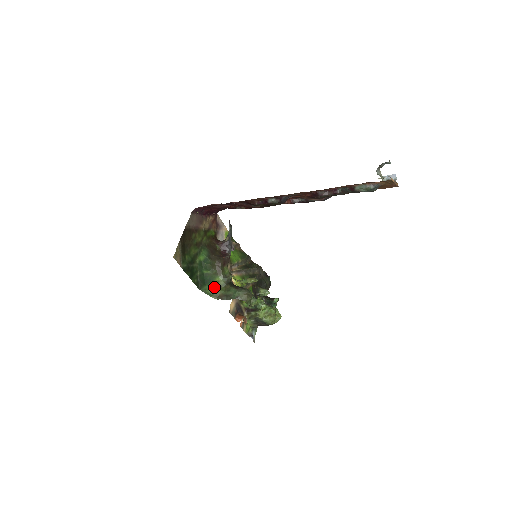
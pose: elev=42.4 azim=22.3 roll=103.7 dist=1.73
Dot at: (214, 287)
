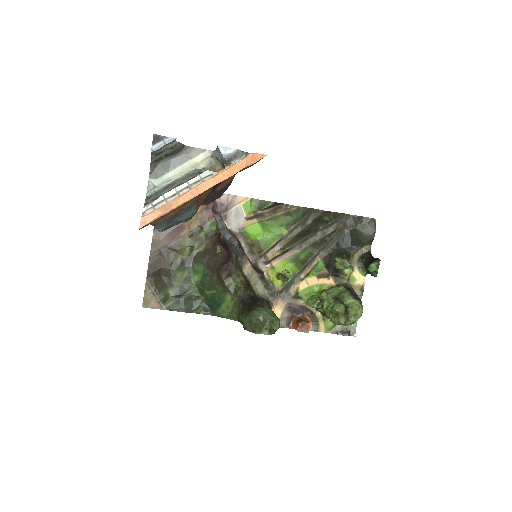
Dot at: (229, 307)
